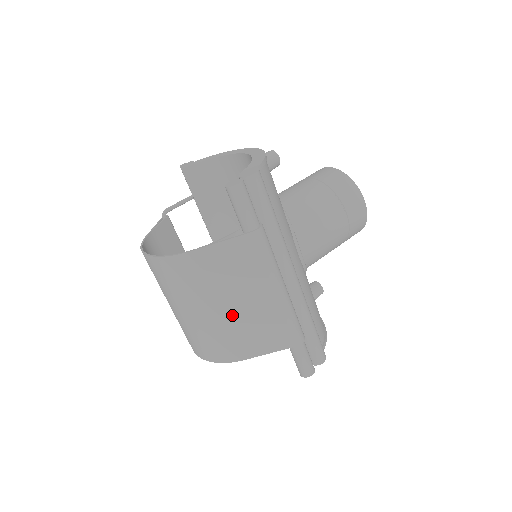
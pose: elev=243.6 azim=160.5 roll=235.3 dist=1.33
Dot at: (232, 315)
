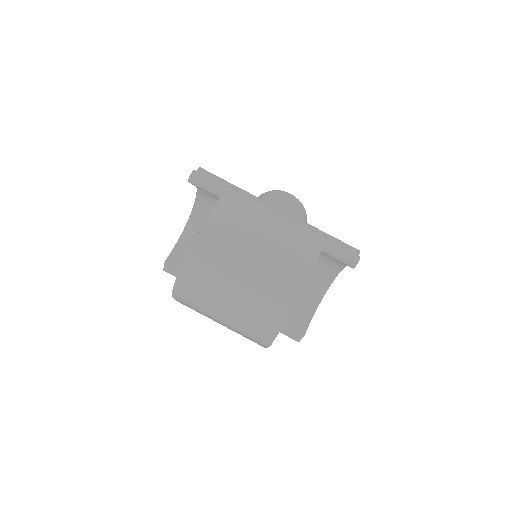
Dot at: (265, 253)
